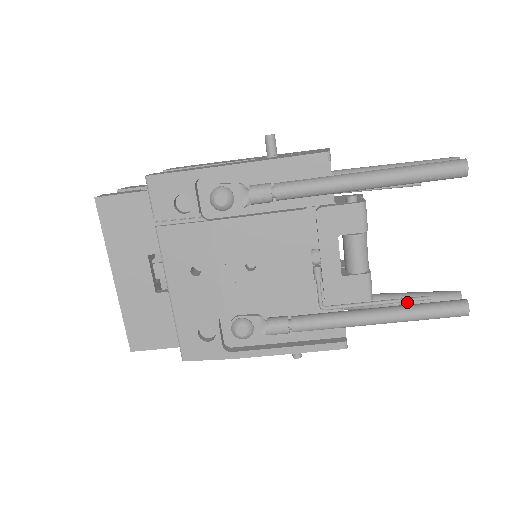
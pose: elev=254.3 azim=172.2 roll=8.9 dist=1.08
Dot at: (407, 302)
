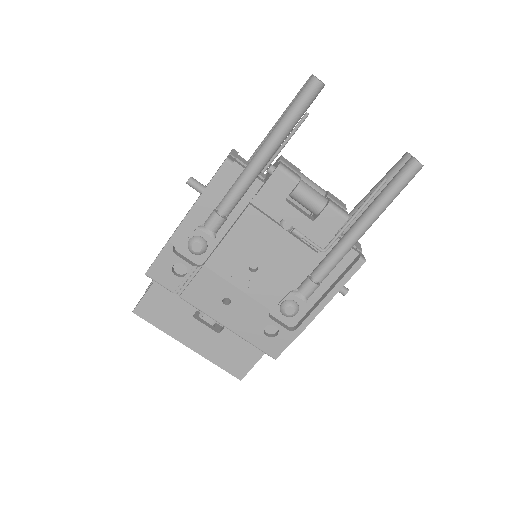
Dot at: (379, 193)
